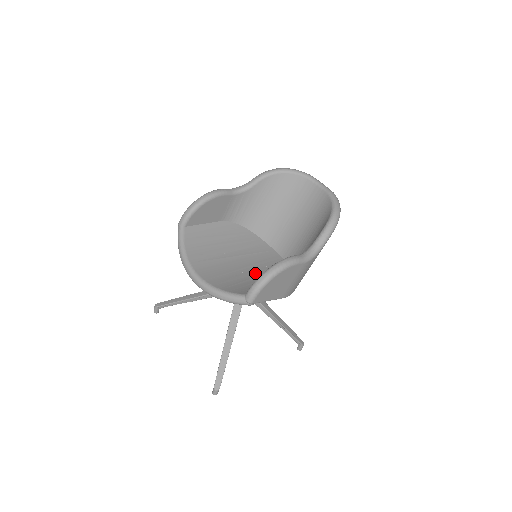
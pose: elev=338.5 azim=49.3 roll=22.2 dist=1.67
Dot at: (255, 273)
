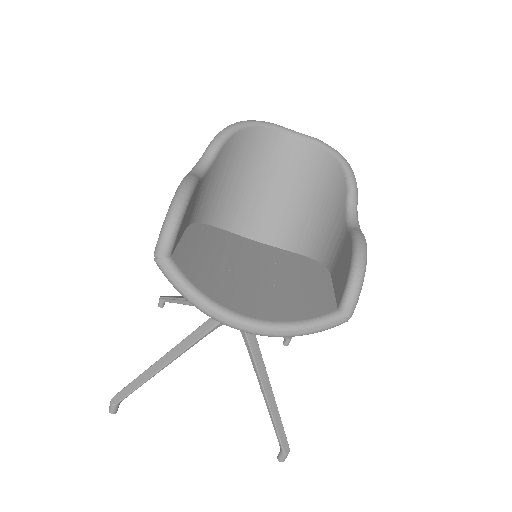
Dot at: (284, 278)
